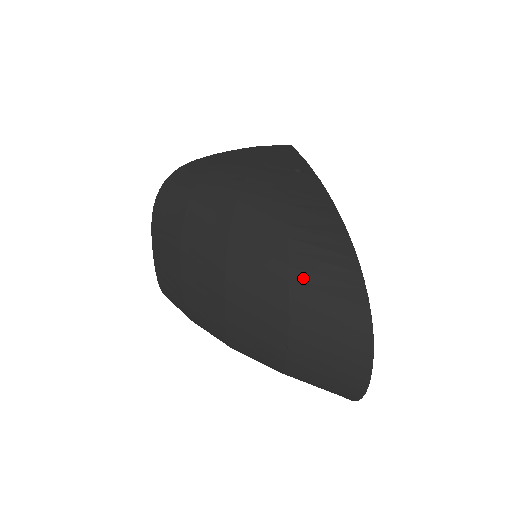
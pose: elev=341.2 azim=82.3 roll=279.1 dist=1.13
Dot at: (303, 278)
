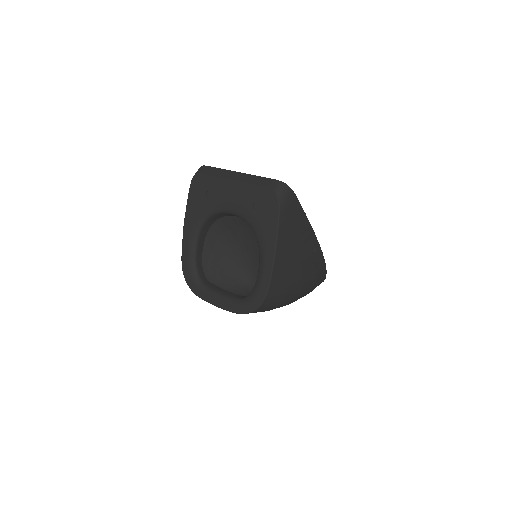
Dot at: occluded
